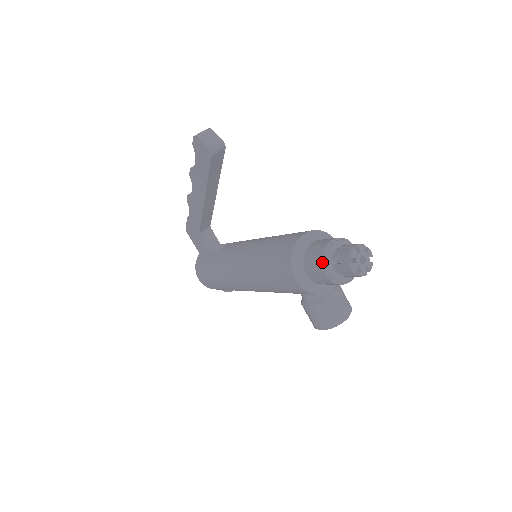
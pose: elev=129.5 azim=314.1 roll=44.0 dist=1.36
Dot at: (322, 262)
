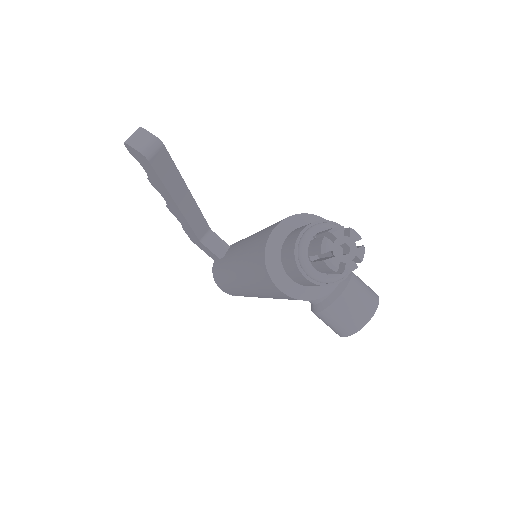
Dot at: (295, 264)
